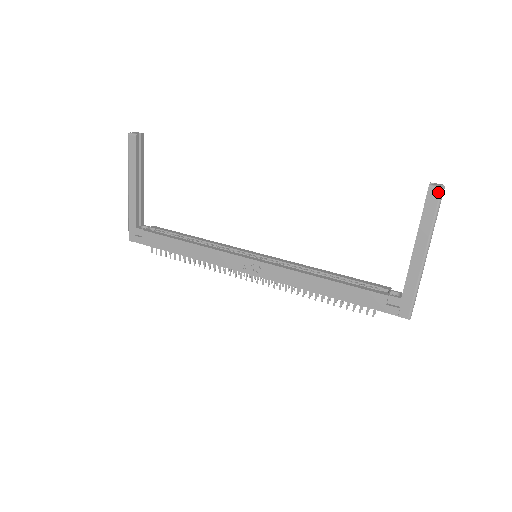
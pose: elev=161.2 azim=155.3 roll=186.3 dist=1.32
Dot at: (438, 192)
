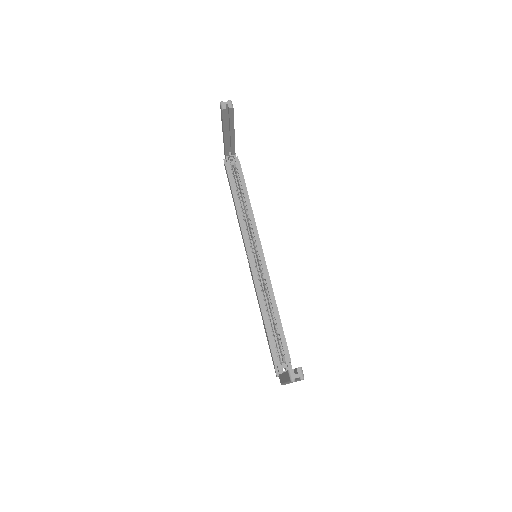
Dot at: (290, 379)
